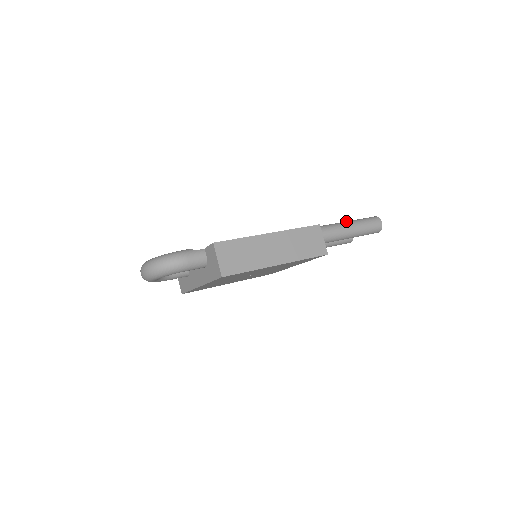
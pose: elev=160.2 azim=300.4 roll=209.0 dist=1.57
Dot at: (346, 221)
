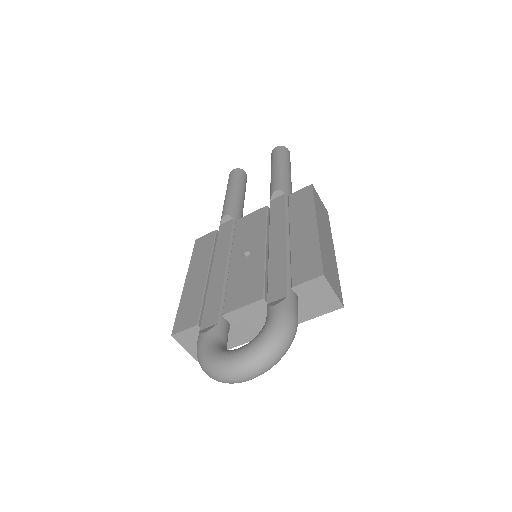
Dot at: (279, 165)
